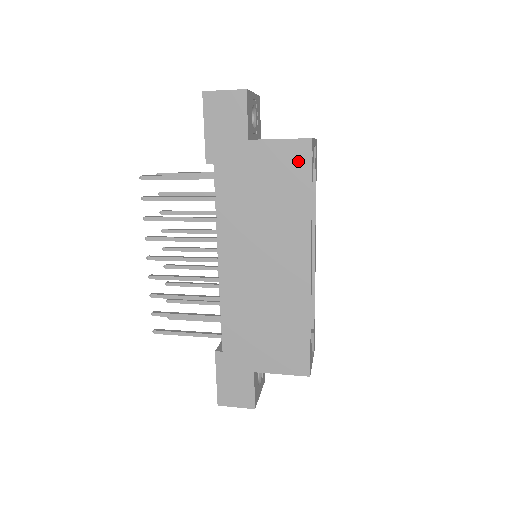
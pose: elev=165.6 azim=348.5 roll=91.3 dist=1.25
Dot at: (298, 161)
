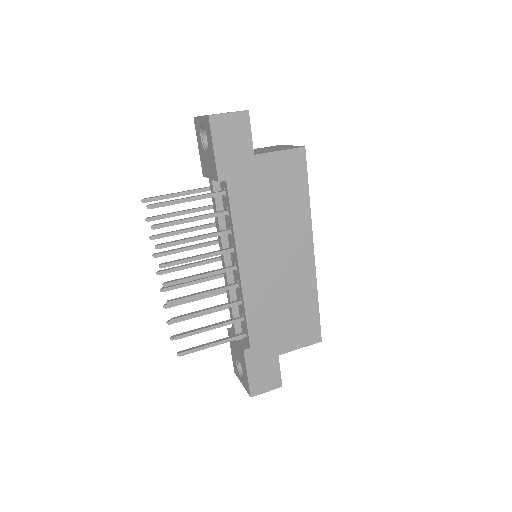
Dot at: (296, 167)
